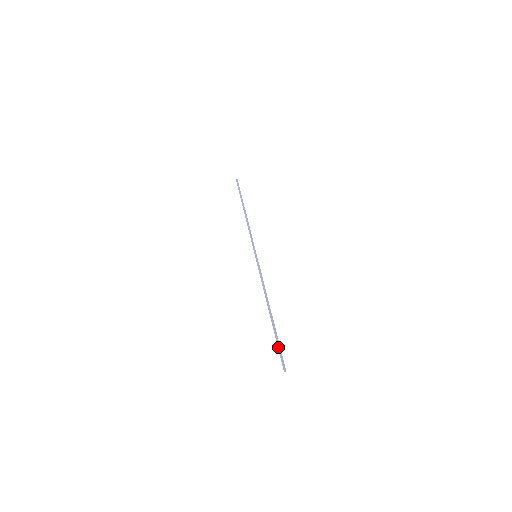
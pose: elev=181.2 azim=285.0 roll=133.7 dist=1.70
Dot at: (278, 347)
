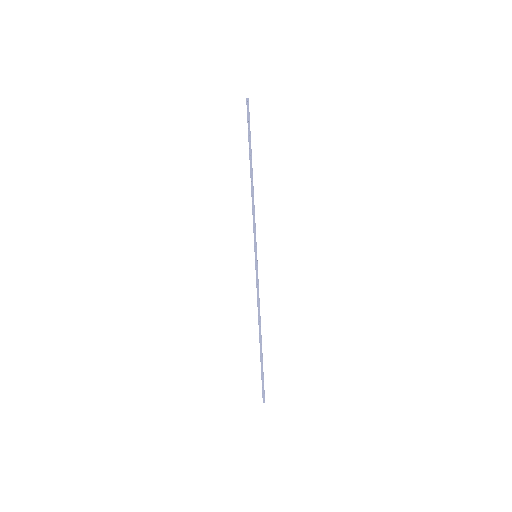
Dot at: (261, 378)
